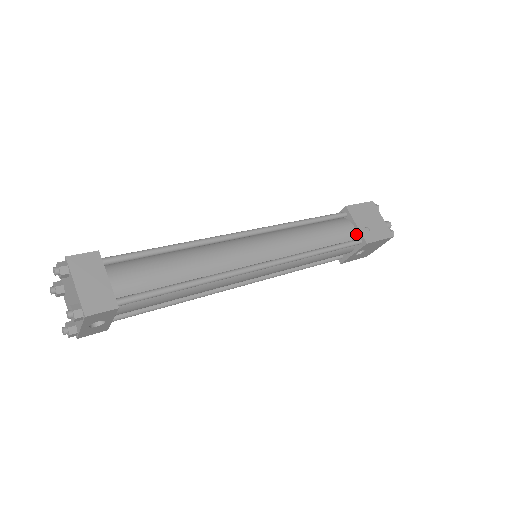
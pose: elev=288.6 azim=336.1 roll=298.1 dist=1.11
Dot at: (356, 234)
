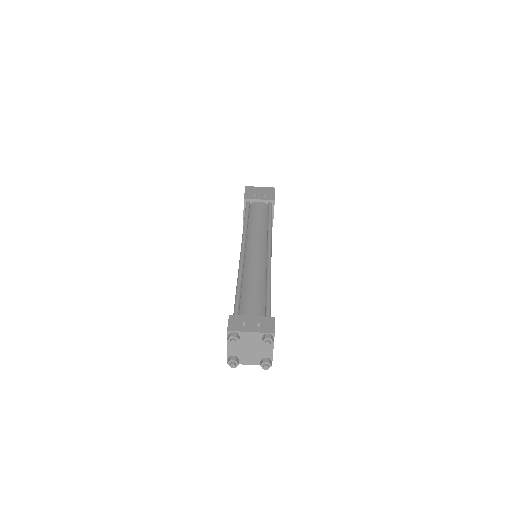
Dot at: occluded
